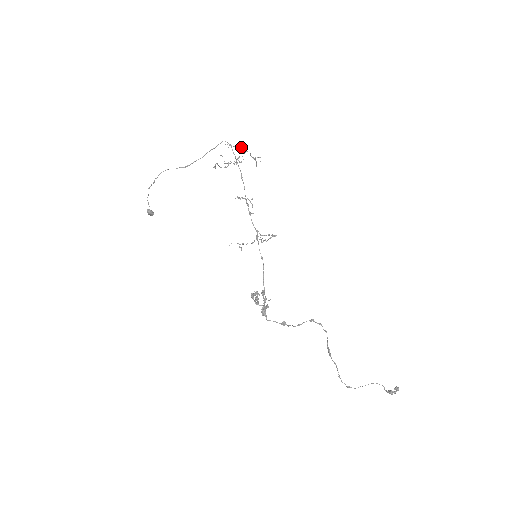
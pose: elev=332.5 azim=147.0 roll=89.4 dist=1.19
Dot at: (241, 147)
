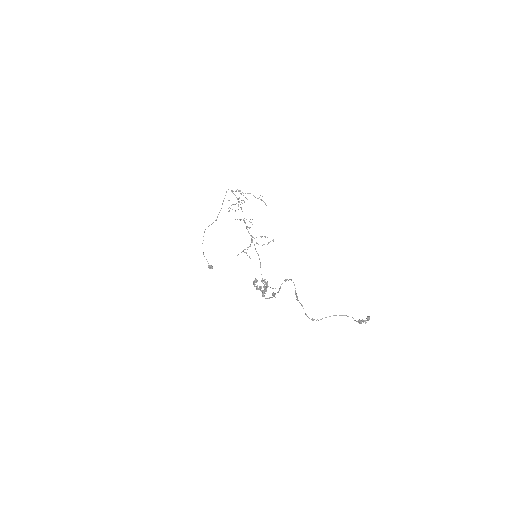
Dot at: occluded
